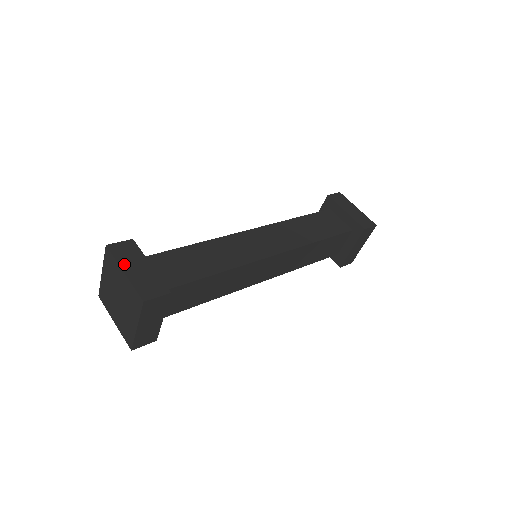
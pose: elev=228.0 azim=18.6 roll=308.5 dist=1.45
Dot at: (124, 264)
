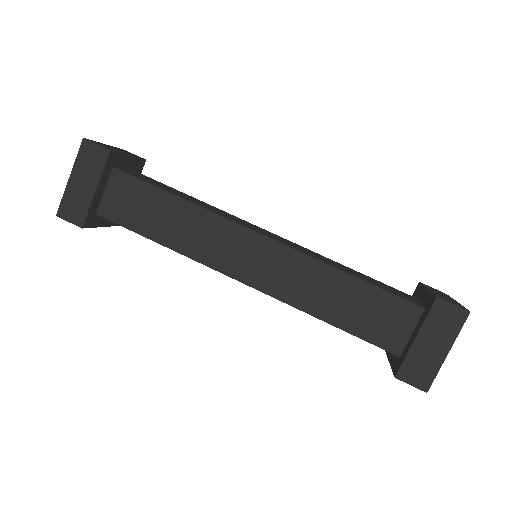
Dot at: (114, 147)
